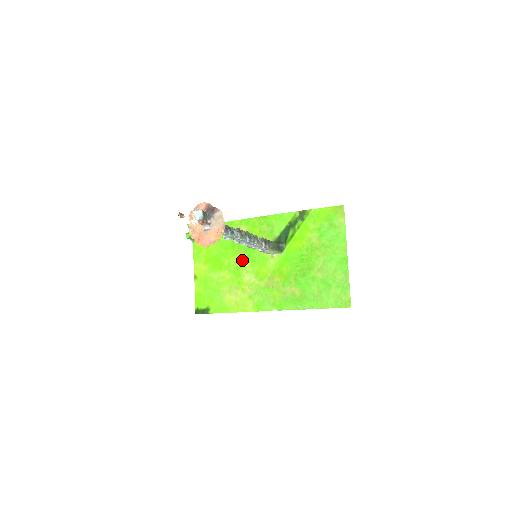
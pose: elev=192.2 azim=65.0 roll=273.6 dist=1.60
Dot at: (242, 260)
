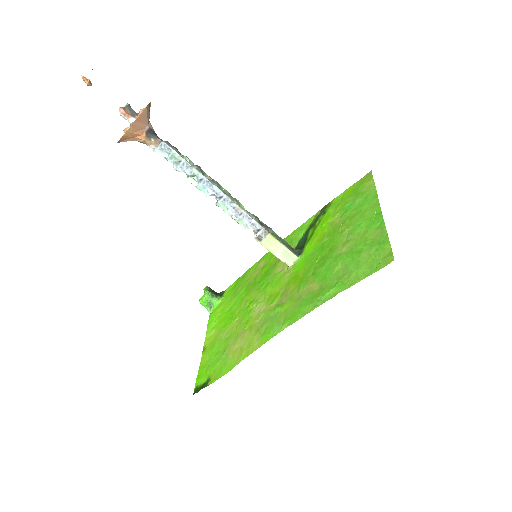
Dot at: (254, 295)
